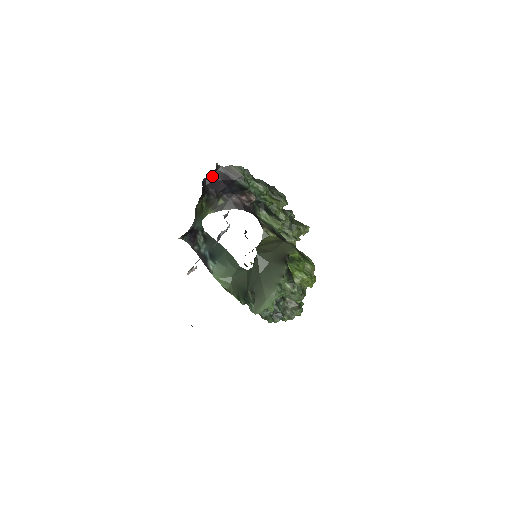
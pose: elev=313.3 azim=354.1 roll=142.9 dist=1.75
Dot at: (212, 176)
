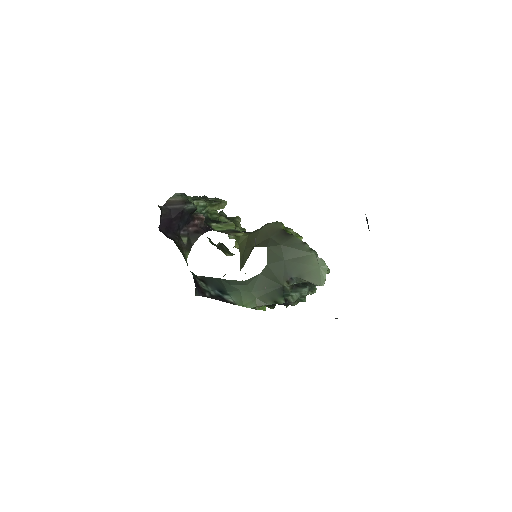
Dot at: (162, 221)
